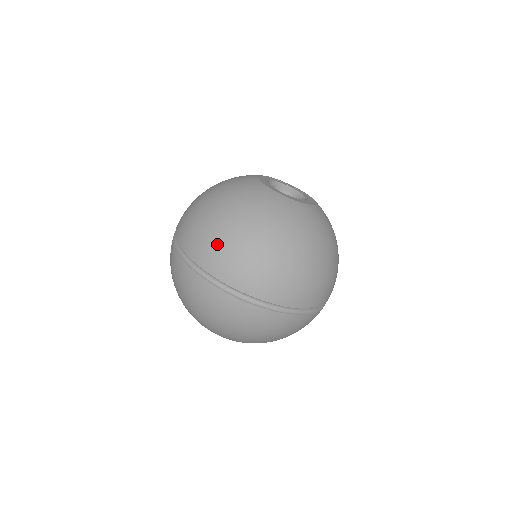
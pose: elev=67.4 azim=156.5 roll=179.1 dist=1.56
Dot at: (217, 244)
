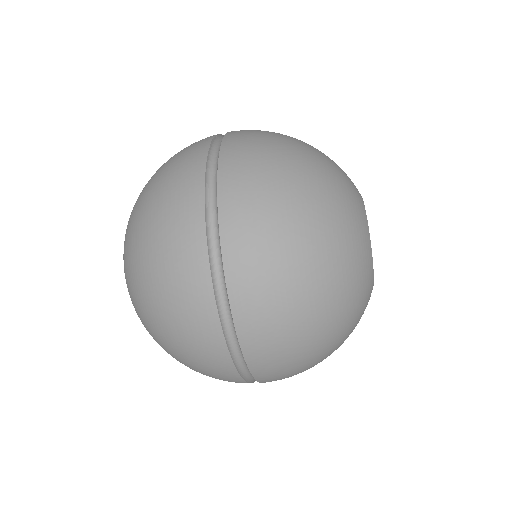
Dot at: (286, 333)
